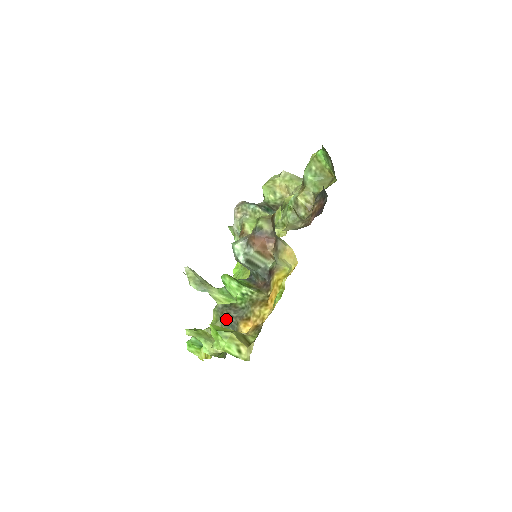
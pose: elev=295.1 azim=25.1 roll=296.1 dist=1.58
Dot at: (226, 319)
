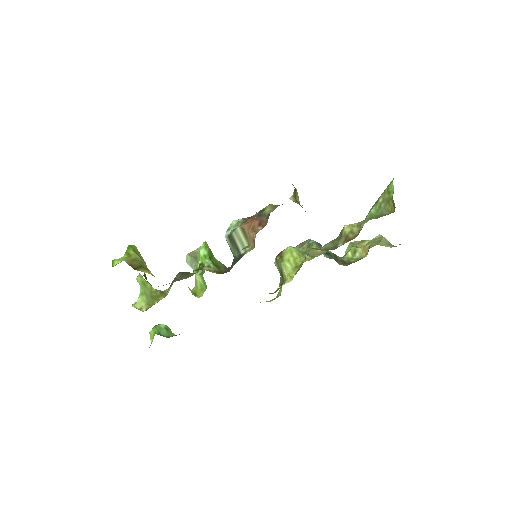
Dot at: occluded
